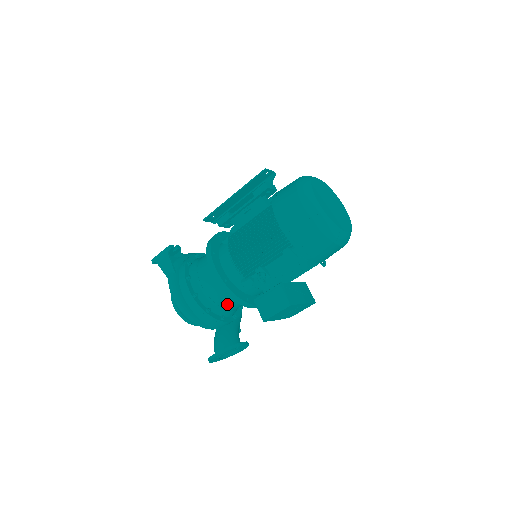
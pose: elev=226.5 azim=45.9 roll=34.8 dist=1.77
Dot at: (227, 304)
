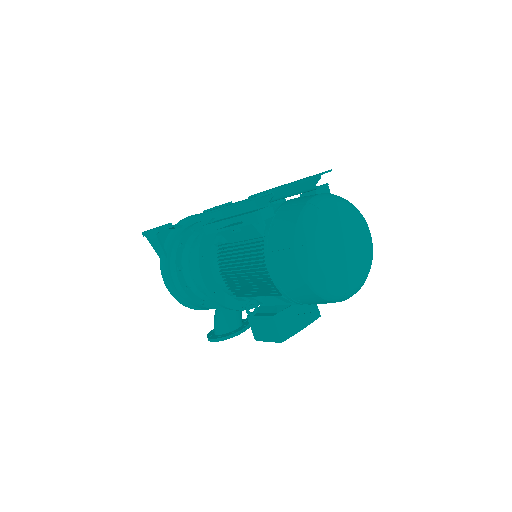
Dot at: occluded
